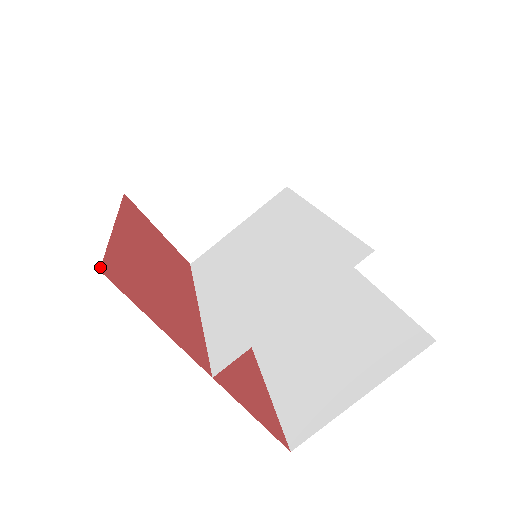
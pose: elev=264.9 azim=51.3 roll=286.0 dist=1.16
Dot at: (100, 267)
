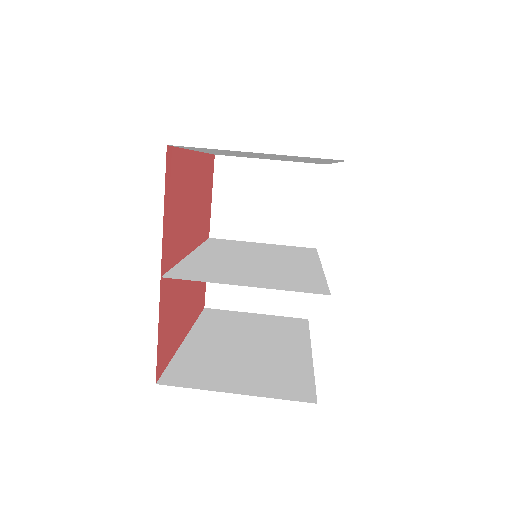
Dot at: (169, 145)
